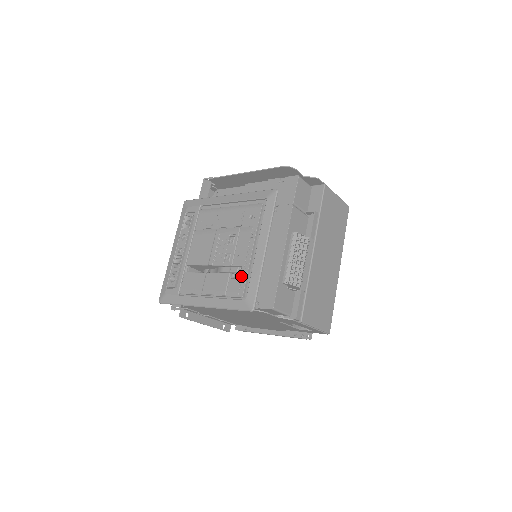
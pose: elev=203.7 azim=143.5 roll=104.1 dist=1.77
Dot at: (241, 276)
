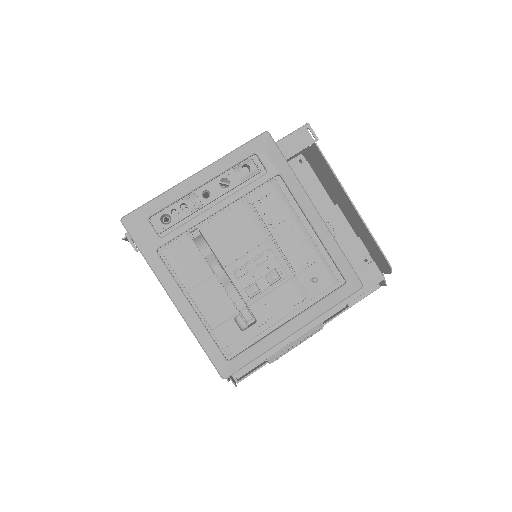
Dot at: (247, 332)
